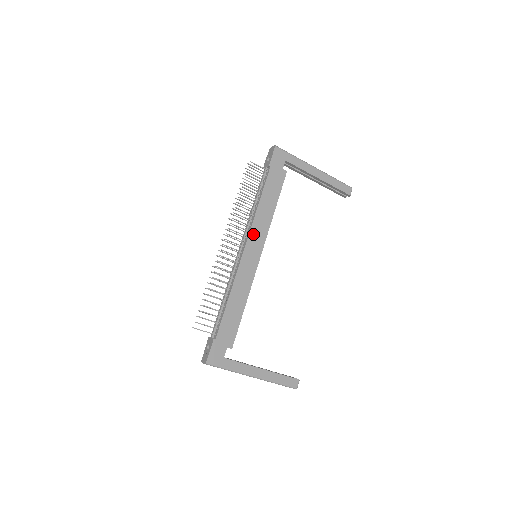
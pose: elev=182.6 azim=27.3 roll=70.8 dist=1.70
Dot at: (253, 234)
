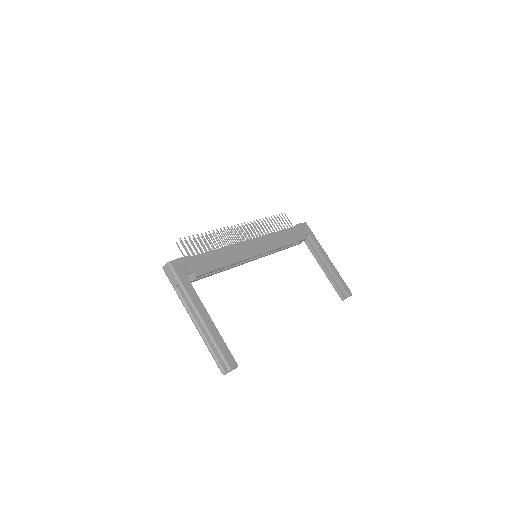
Dot at: (263, 239)
